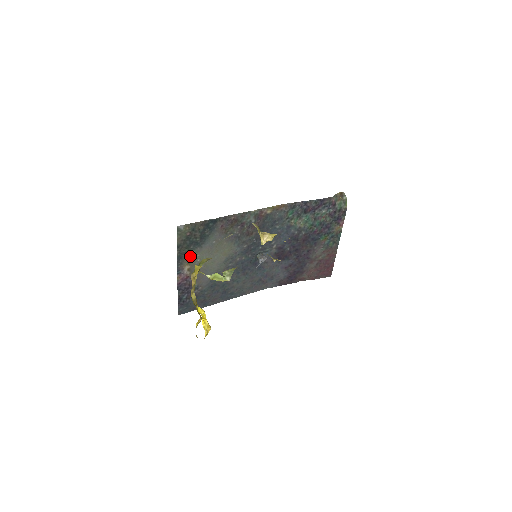
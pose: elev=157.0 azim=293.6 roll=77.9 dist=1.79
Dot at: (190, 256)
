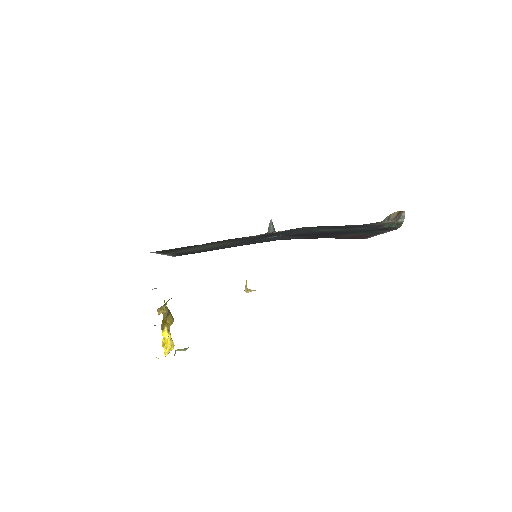
Dot at: (175, 251)
